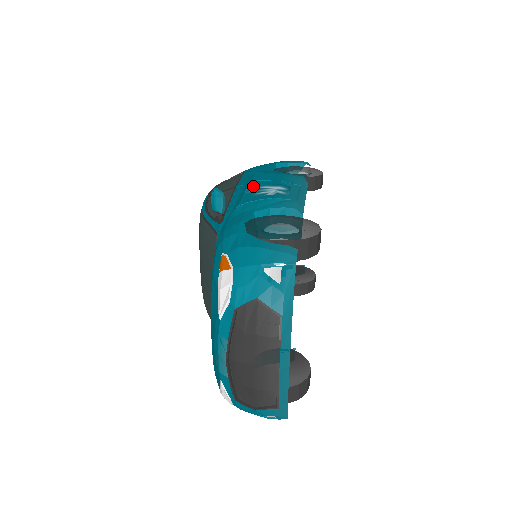
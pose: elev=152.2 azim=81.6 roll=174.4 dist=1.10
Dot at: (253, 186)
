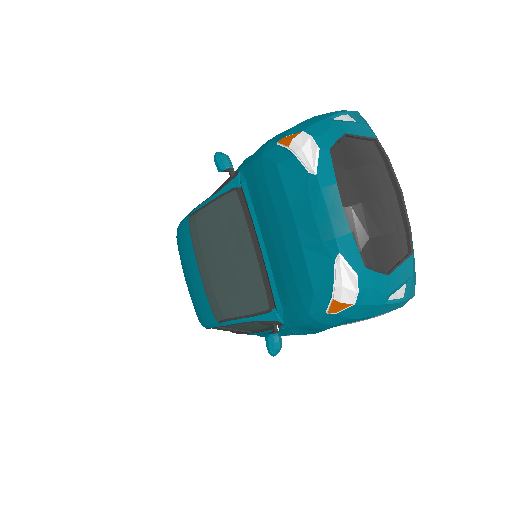
Dot at: occluded
